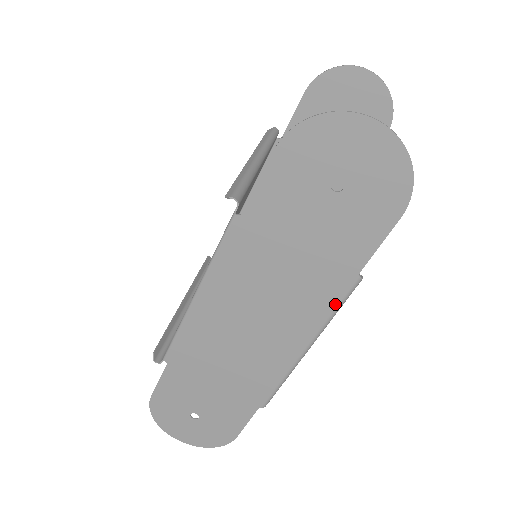
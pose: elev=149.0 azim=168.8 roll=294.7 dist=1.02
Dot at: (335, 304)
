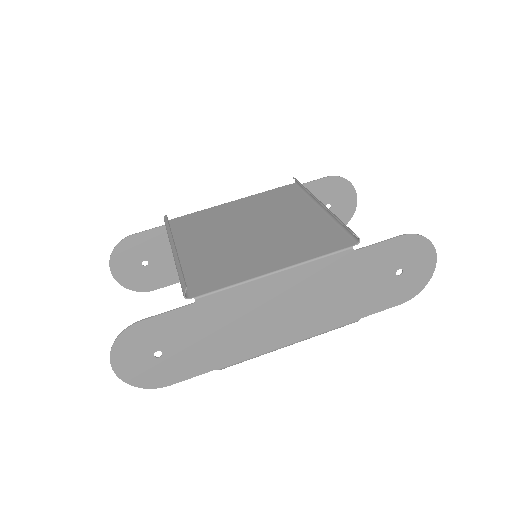
Dot at: (335, 327)
